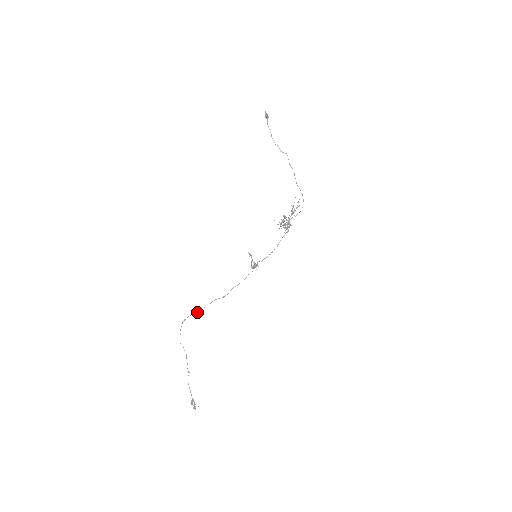
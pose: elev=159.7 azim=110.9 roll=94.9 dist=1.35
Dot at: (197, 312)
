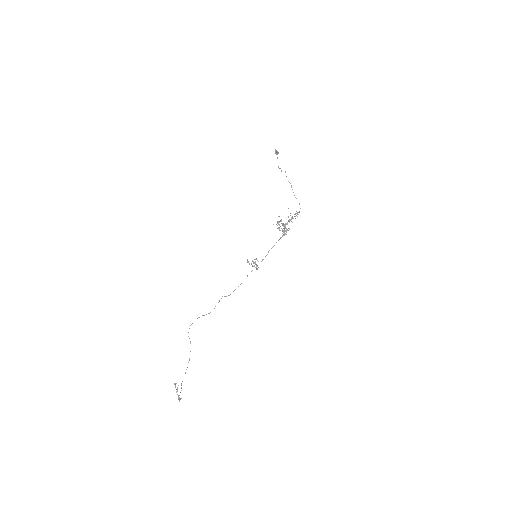
Dot at: occluded
